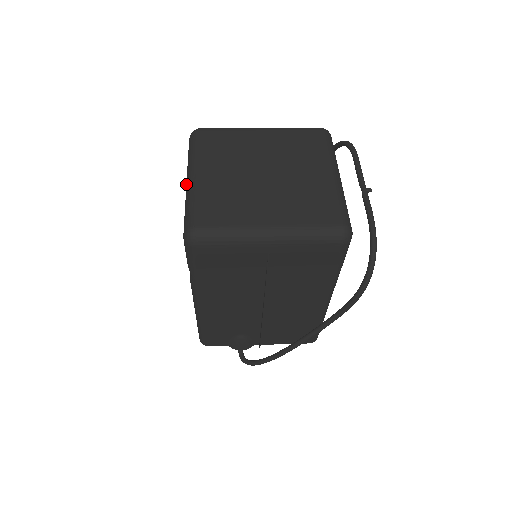
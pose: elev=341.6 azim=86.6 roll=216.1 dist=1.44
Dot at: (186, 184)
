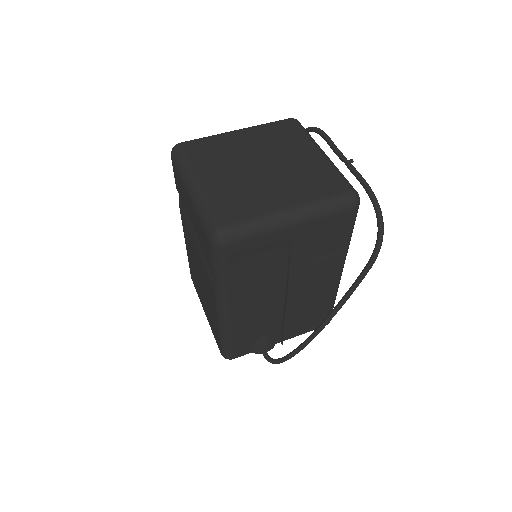
Dot at: (189, 194)
